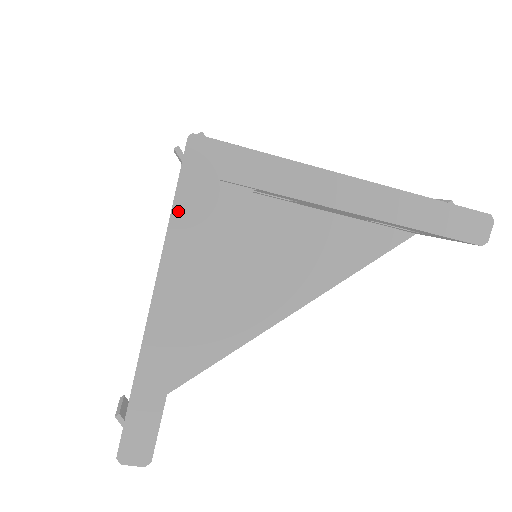
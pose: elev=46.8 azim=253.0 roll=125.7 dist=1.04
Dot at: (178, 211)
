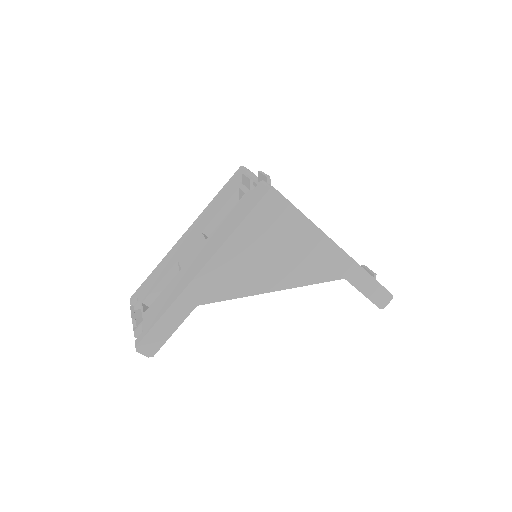
Dot at: (244, 225)
